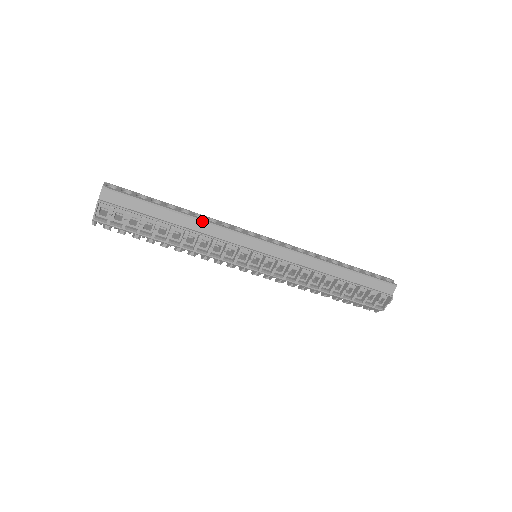
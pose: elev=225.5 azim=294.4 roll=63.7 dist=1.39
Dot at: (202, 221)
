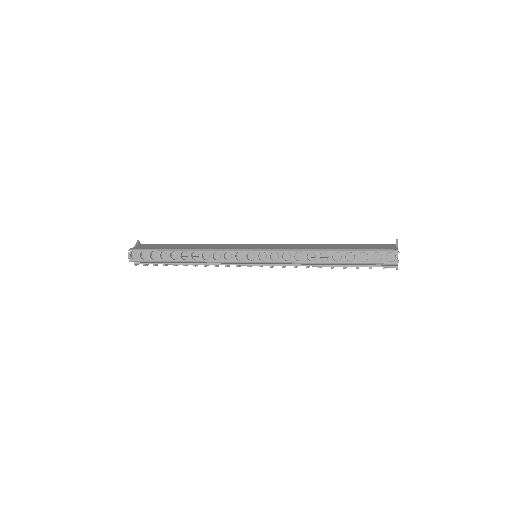
Dot at: (198, 262)
